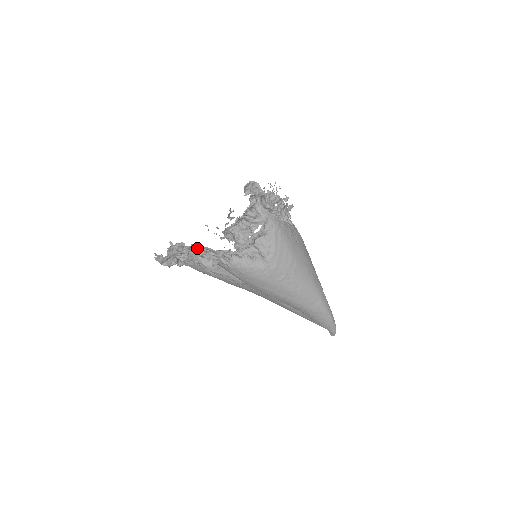
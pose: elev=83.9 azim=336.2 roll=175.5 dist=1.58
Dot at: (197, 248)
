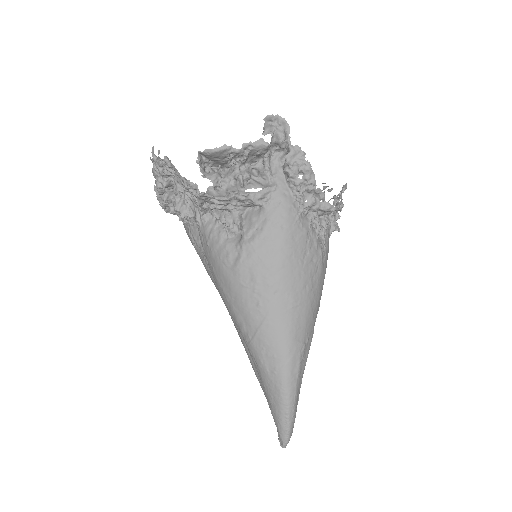
Dot at: (169, 166)
